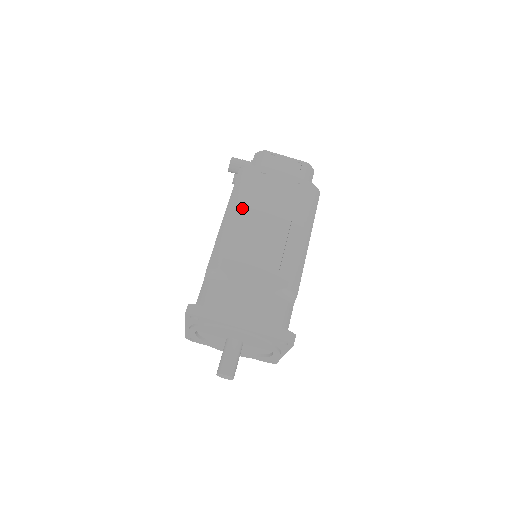
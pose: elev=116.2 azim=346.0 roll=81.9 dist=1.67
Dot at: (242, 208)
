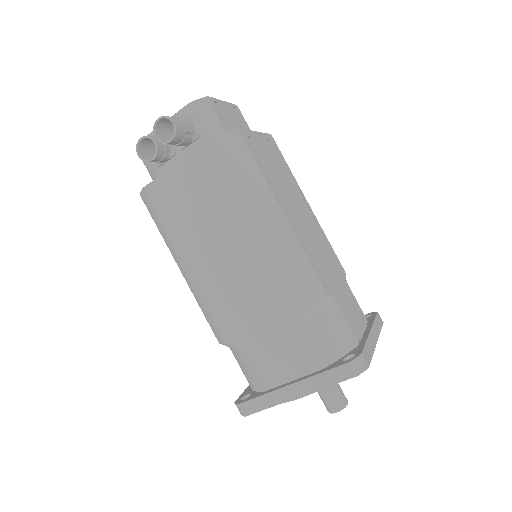
Dot at: (278, 200)
